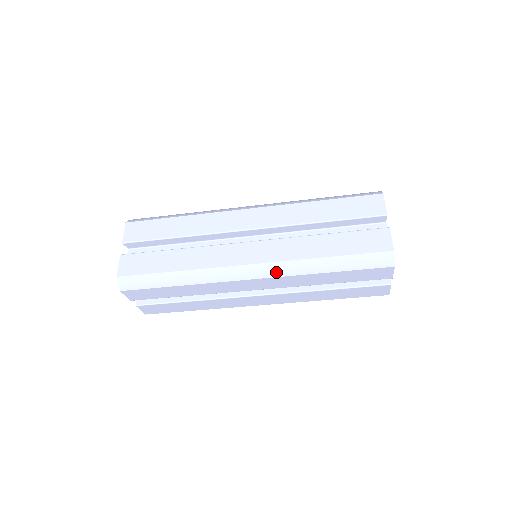
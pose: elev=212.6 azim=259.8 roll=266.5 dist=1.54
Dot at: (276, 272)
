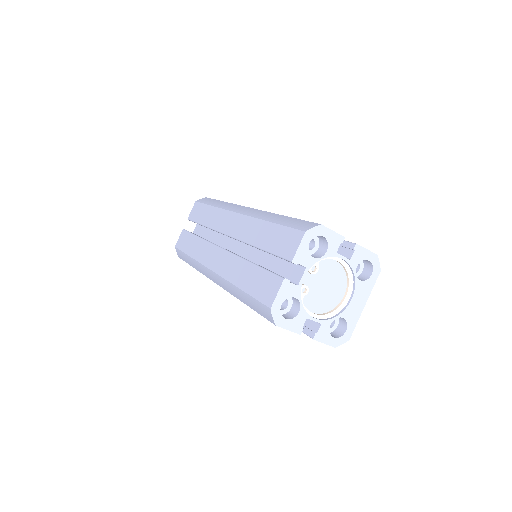
Dot at: (222, 284)
